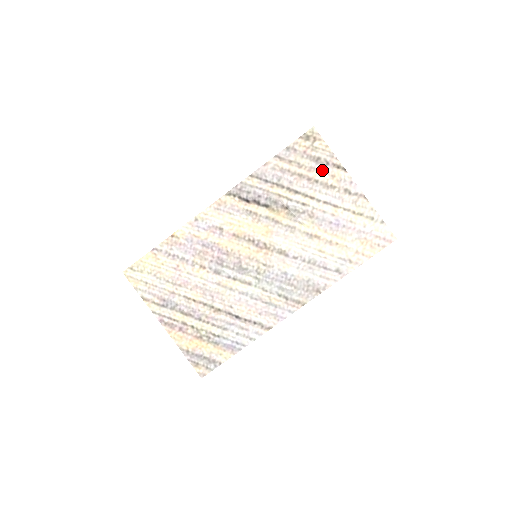
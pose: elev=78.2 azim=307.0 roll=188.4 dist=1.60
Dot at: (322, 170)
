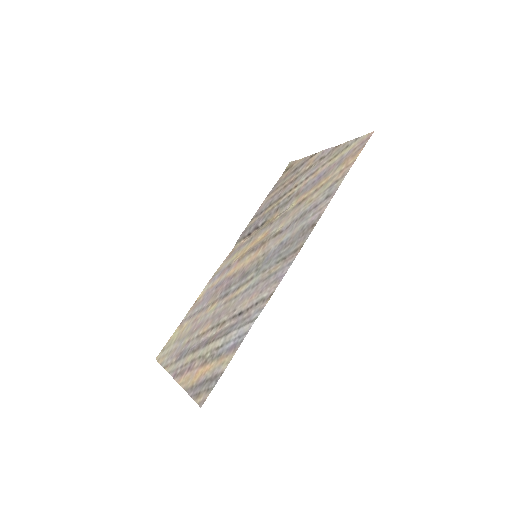
Dot at: (300, 170)
